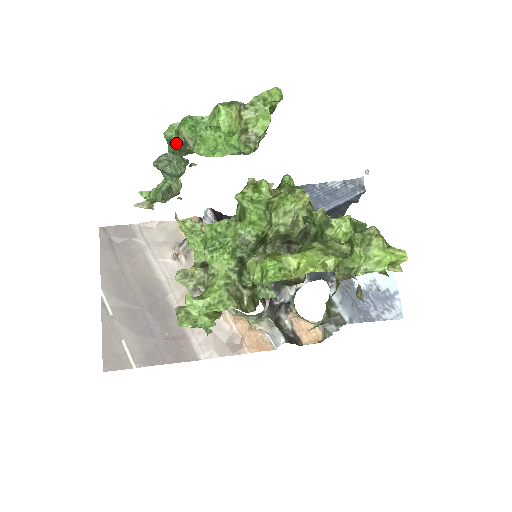
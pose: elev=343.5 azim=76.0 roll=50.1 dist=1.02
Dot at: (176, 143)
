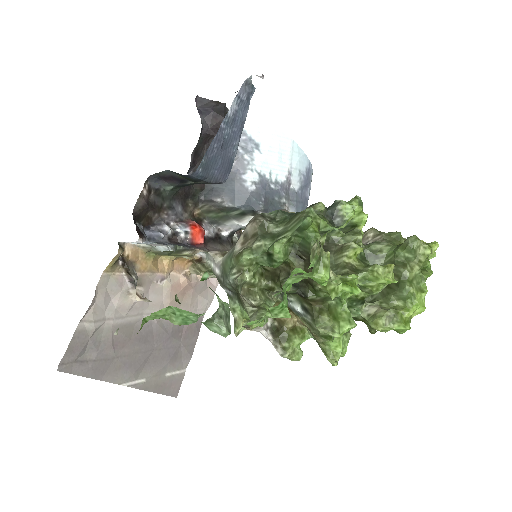
Dot at: occluded
